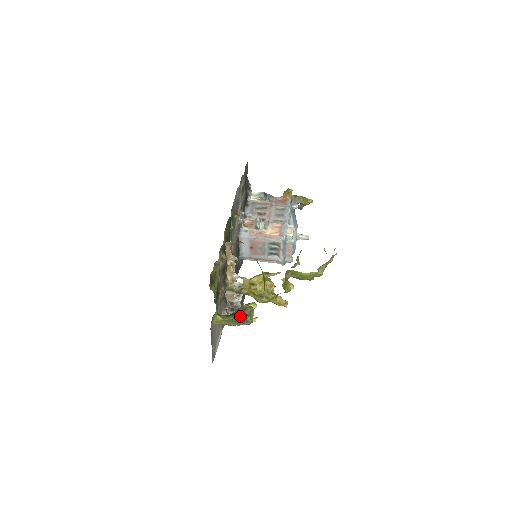
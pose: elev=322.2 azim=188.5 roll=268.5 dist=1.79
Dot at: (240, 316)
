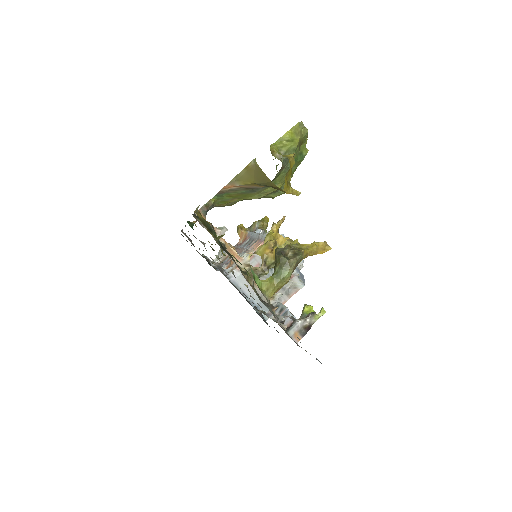
Dot at: (283, 255)
